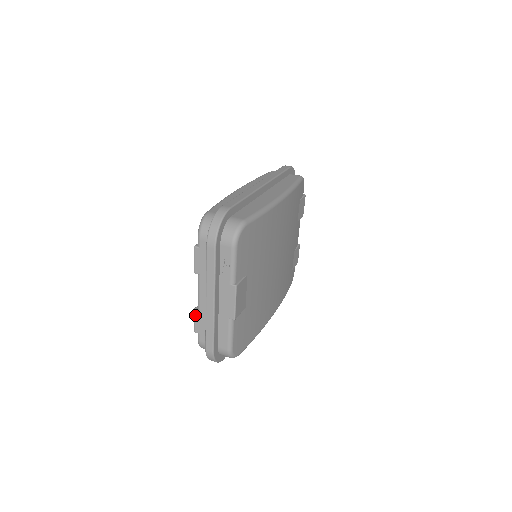
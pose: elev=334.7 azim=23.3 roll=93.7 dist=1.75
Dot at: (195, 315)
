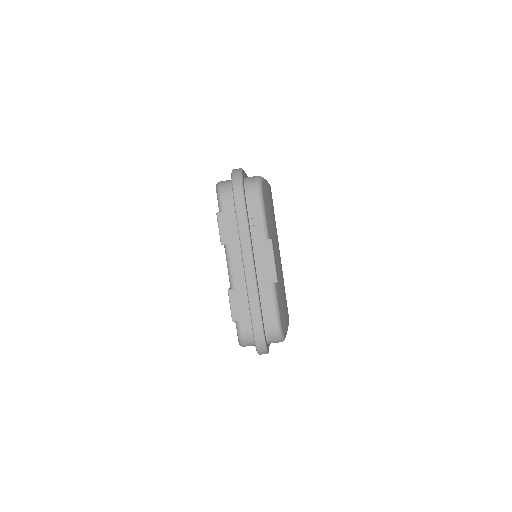
Dot at: (230, 298)
